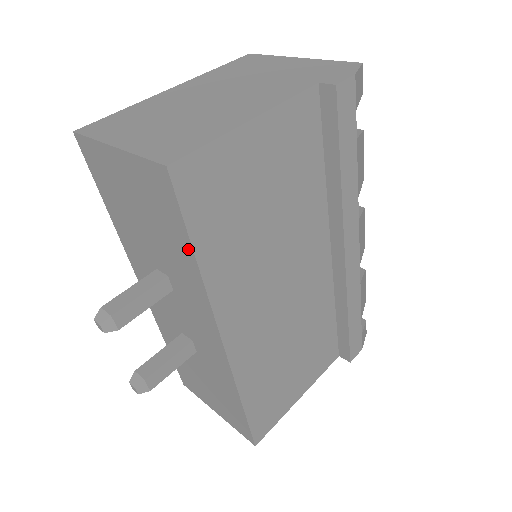
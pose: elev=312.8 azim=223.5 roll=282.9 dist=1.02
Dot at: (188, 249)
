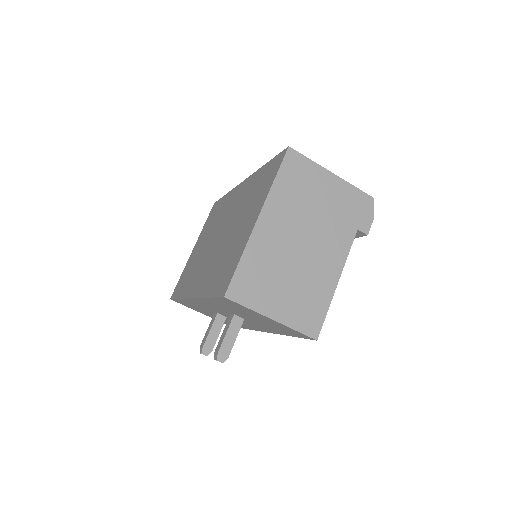
Dot at: (289, 335)
